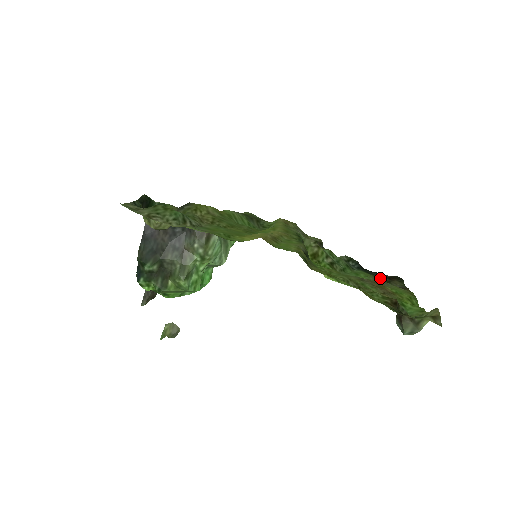
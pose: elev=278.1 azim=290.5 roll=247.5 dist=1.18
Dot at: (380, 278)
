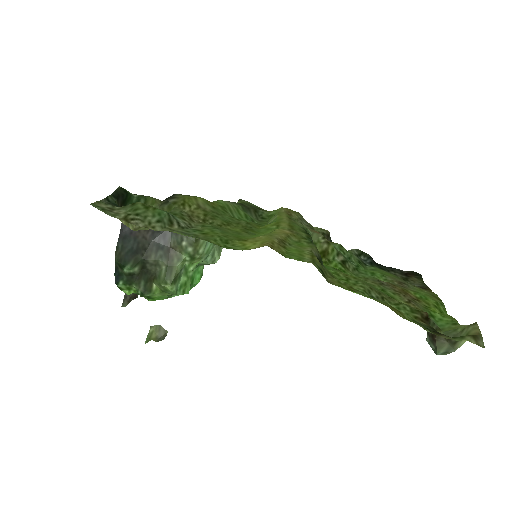
Dot at: (396, 275)
